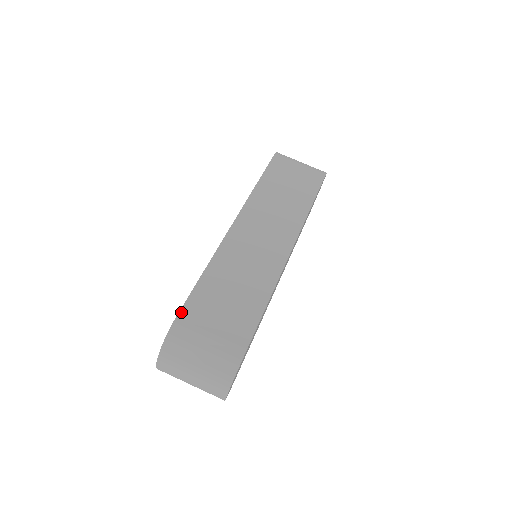
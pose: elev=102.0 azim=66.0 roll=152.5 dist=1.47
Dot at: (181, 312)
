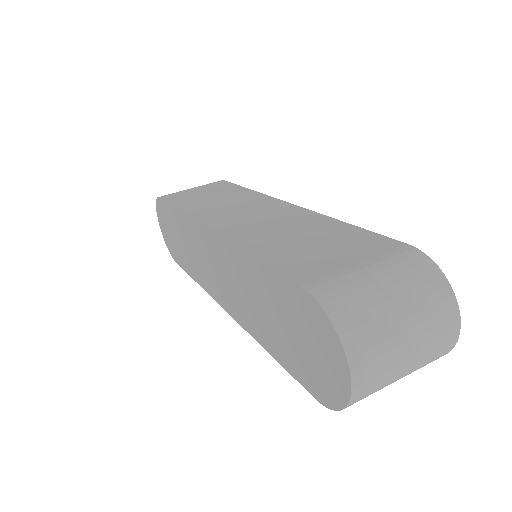
Dot at: (296, 281)
